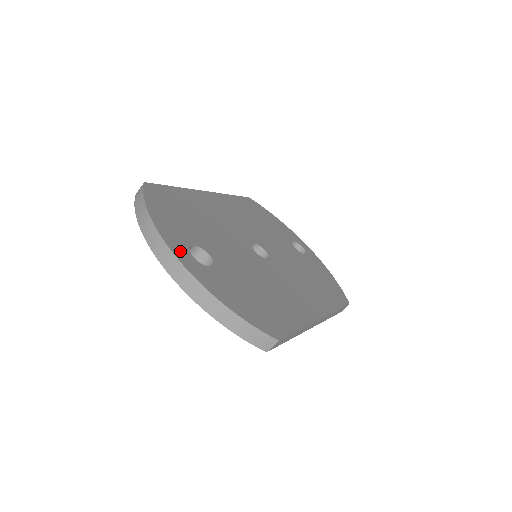
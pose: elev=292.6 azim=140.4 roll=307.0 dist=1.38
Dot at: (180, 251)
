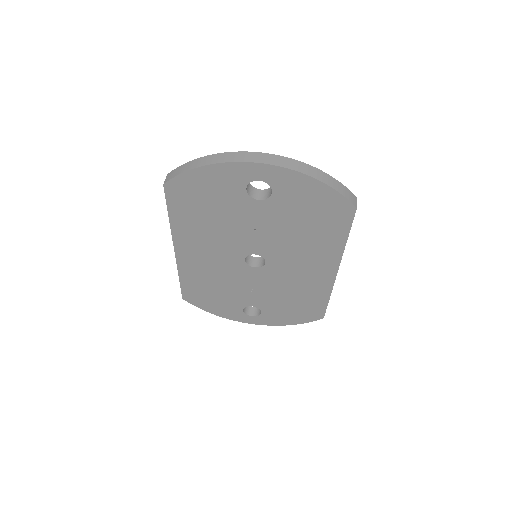
Dot at: occluded
